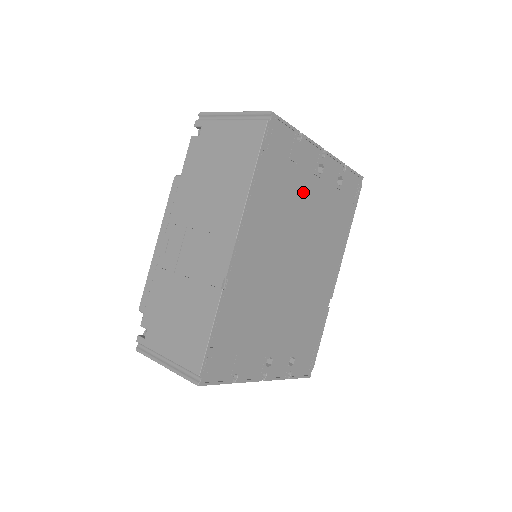
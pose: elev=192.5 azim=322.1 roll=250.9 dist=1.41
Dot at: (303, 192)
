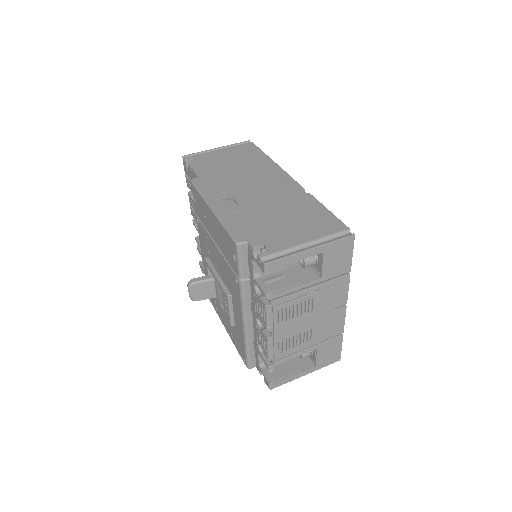
Dot at: occluded
